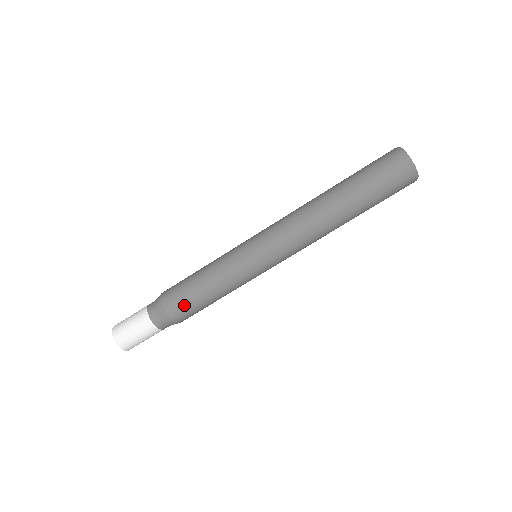
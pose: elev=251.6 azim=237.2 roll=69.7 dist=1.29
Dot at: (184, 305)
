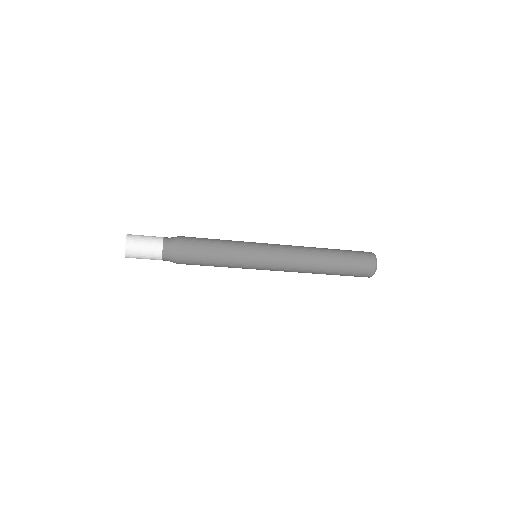
Dot at: (193, 260)
